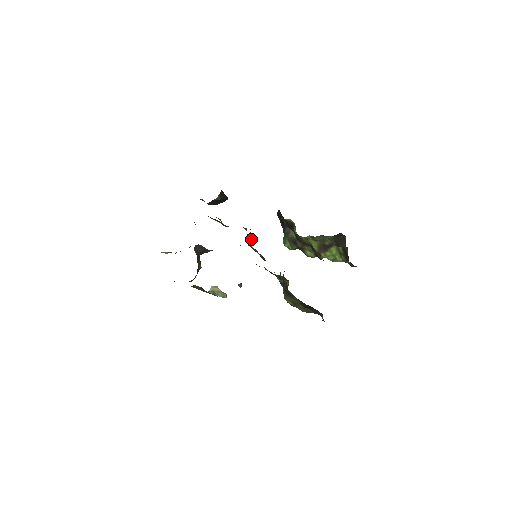
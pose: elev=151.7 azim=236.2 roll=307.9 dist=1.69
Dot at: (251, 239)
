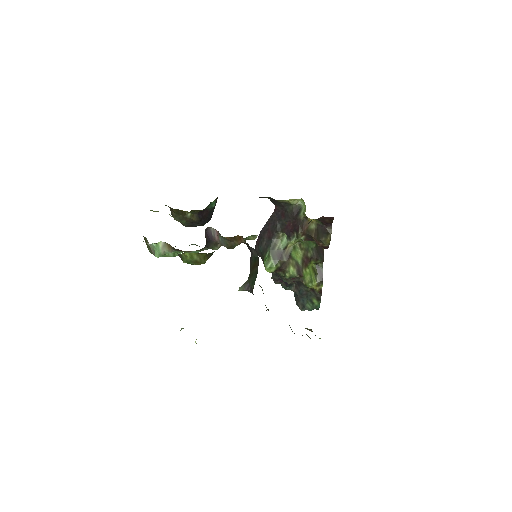
Dot at: occluded
